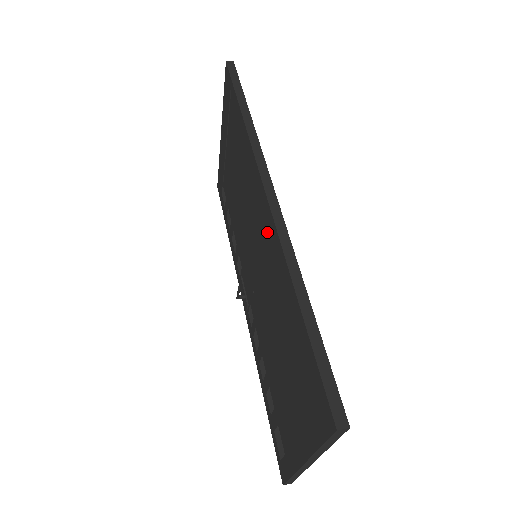
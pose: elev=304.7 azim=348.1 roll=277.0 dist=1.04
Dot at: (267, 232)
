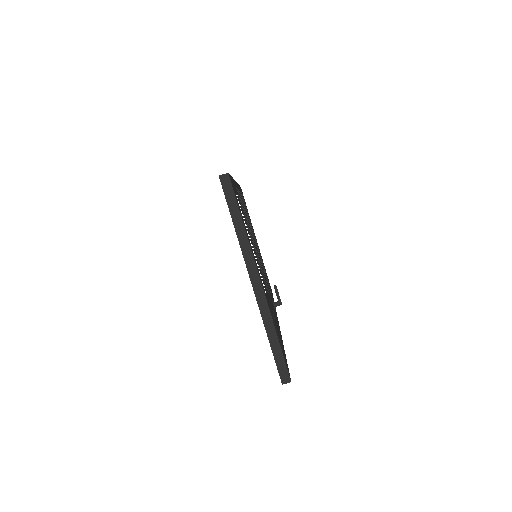
Dot at: occluded
